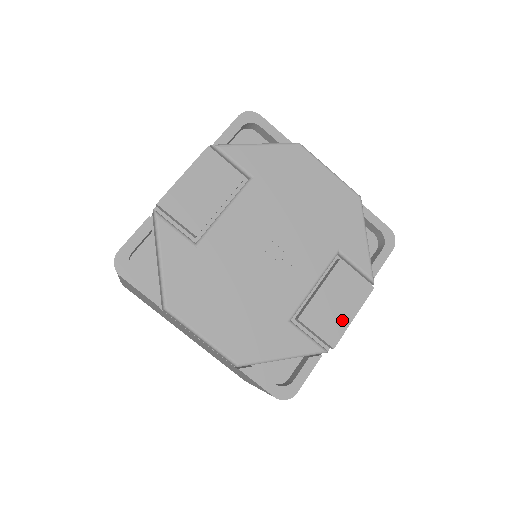
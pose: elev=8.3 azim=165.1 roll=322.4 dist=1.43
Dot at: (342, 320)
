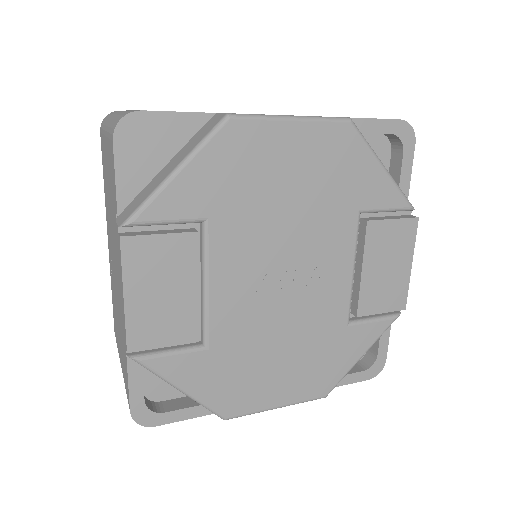
Dot at: (401, 279)
